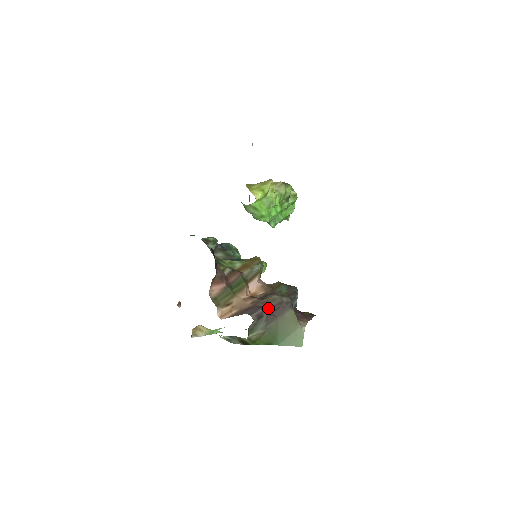
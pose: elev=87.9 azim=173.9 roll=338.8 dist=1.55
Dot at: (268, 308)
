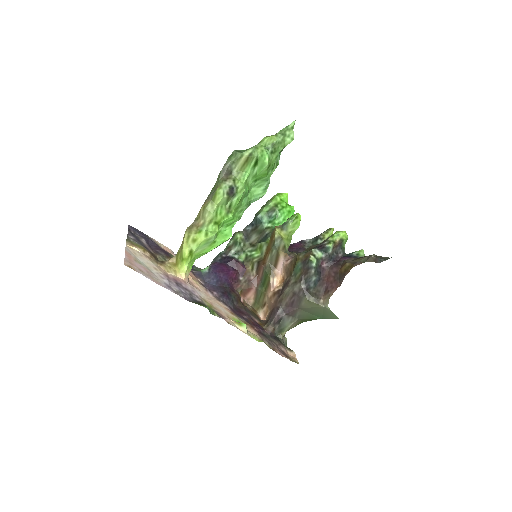
Dot at: (285, 305)
